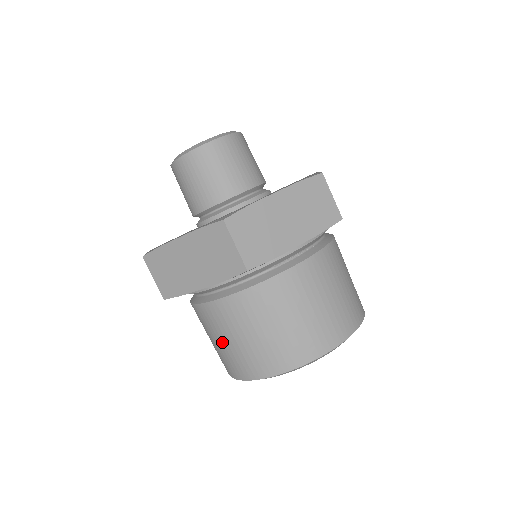
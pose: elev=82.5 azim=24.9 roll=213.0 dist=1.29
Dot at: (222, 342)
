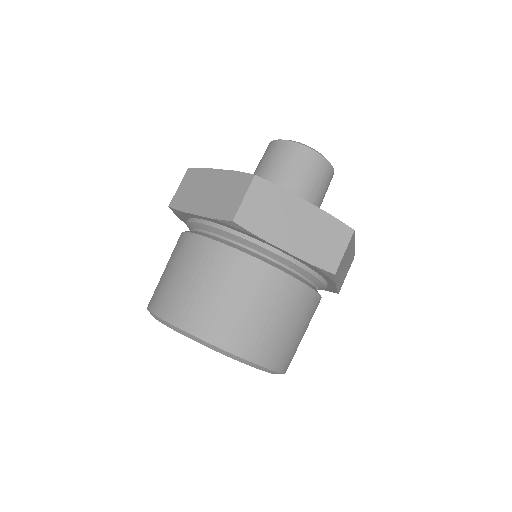
Dot at: (231, 298)
